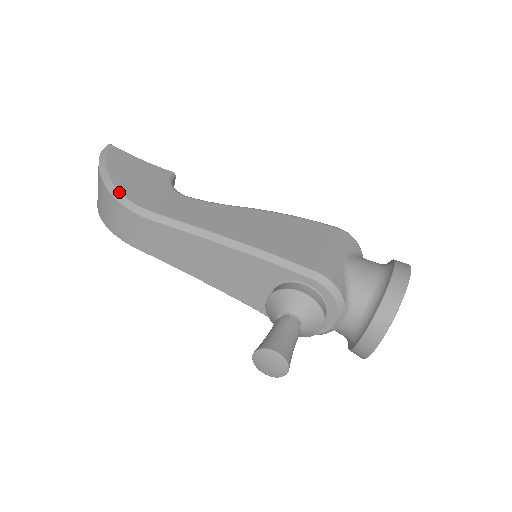
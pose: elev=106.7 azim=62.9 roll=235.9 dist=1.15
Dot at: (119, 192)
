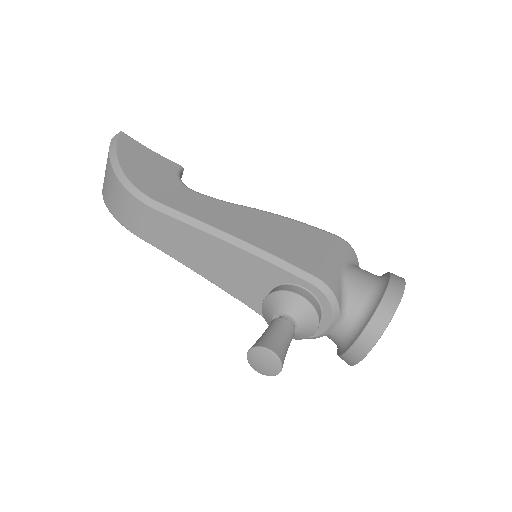
Dot at: (128, 180)
